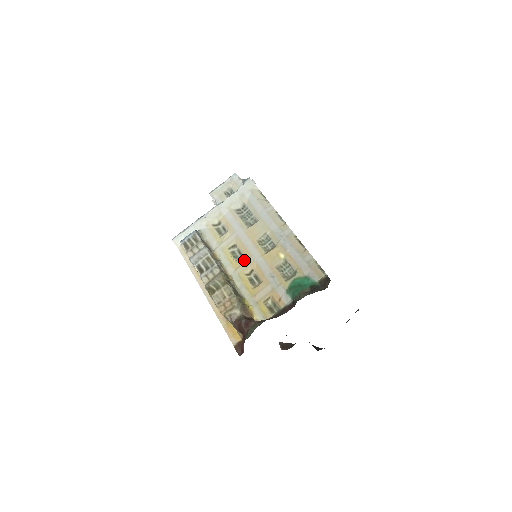
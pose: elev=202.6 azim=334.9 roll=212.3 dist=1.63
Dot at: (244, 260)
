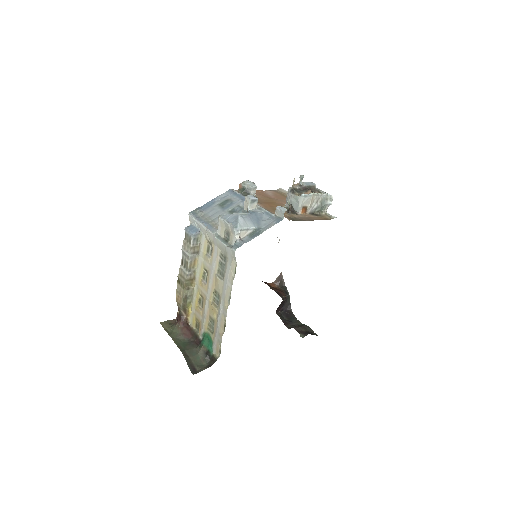
Dot at: (204, 287)
